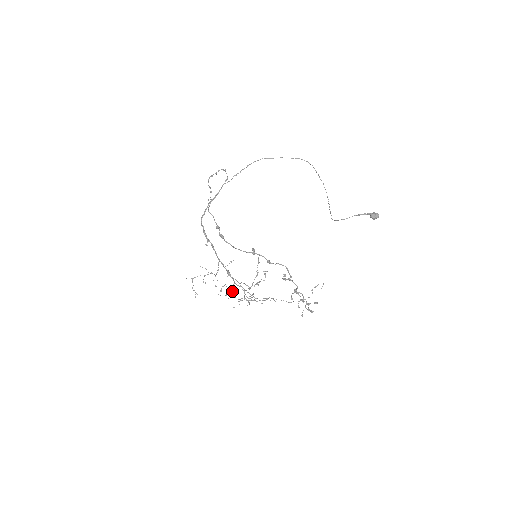
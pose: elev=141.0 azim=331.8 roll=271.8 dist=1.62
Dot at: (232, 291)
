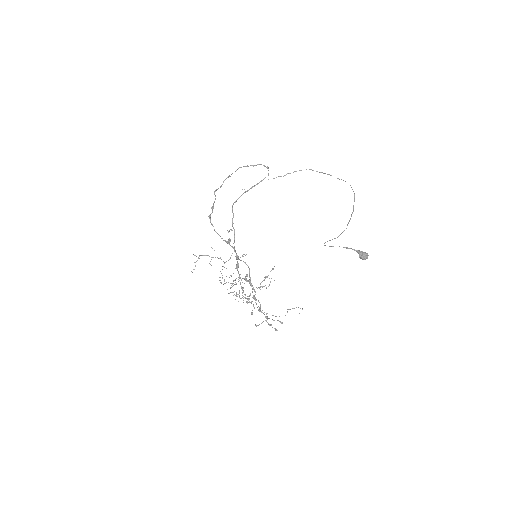
Dot at: (232, 283)
